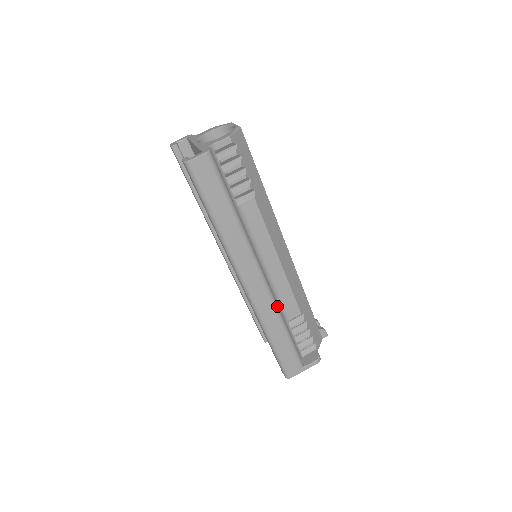
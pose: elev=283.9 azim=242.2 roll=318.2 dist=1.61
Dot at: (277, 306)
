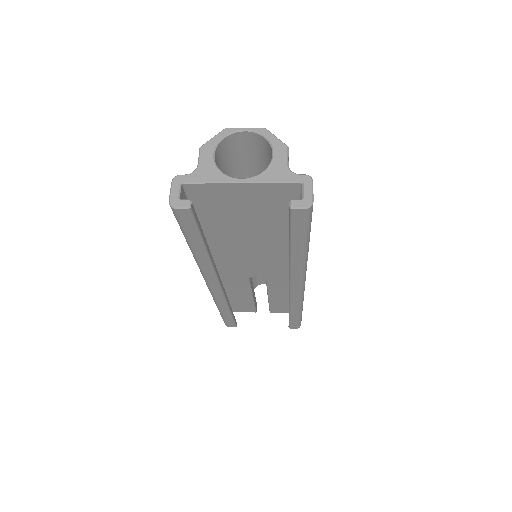
Dot at: occluded
